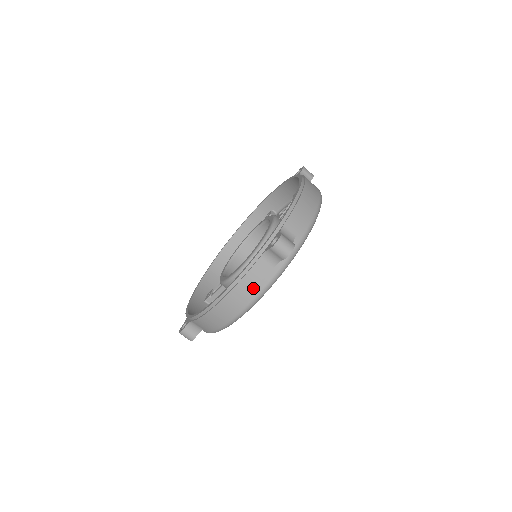
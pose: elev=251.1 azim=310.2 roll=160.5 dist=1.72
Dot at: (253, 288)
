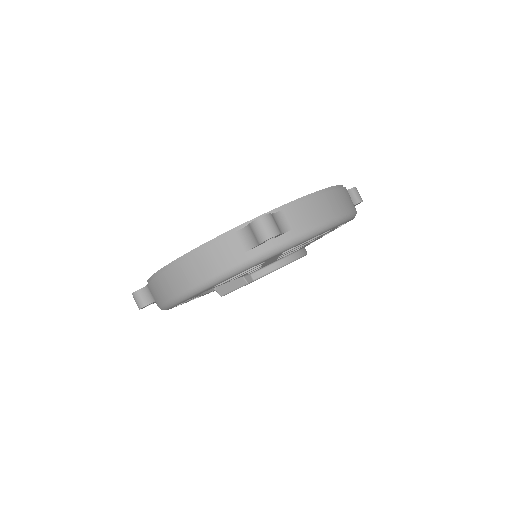
Dot at: (214, 264)
